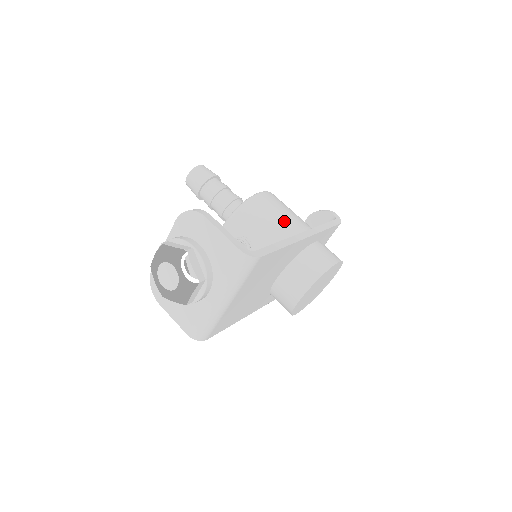
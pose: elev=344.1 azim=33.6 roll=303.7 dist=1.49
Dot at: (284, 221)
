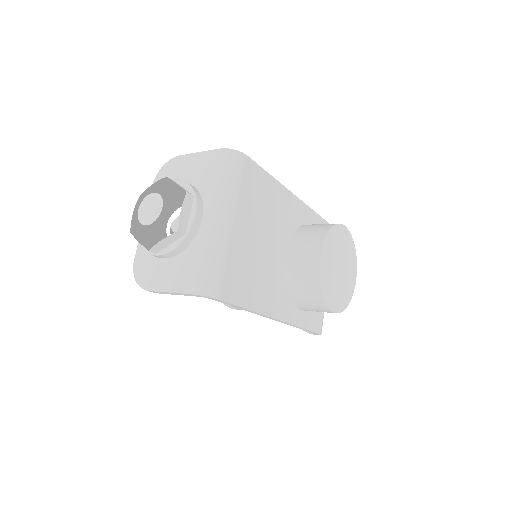
Dot at: occluded
